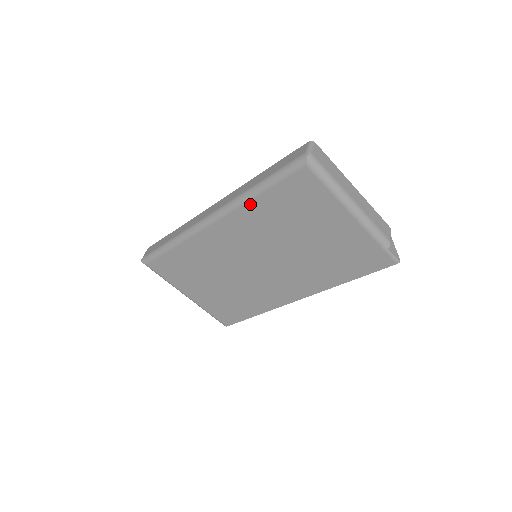
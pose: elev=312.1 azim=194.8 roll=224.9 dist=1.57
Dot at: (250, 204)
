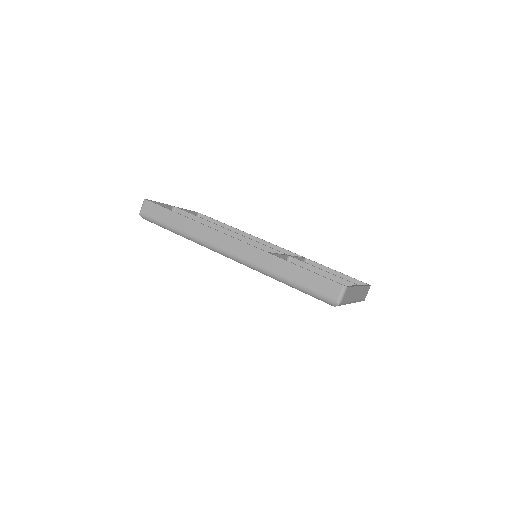
Dot at: occluded
